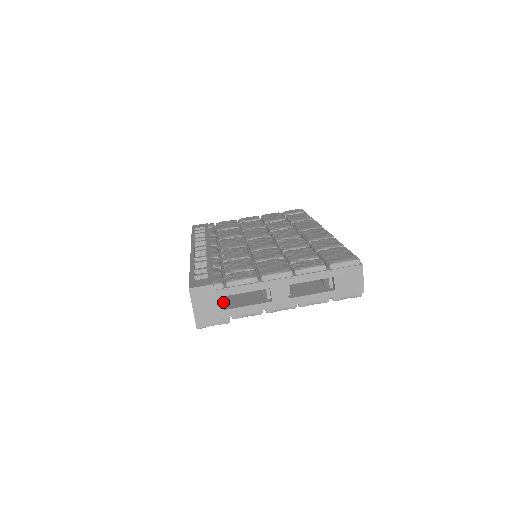
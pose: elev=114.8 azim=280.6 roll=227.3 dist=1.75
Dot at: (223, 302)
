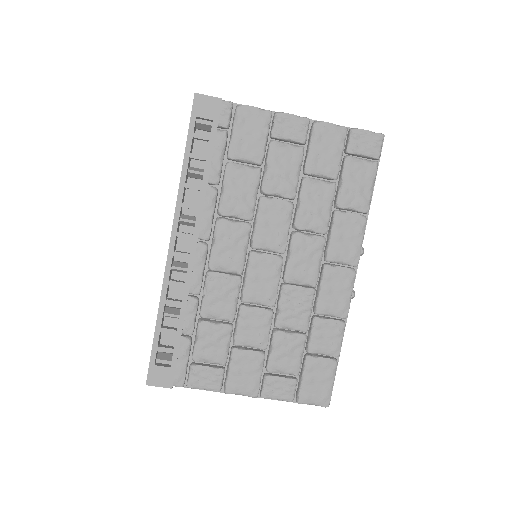
Dot at: occluded
